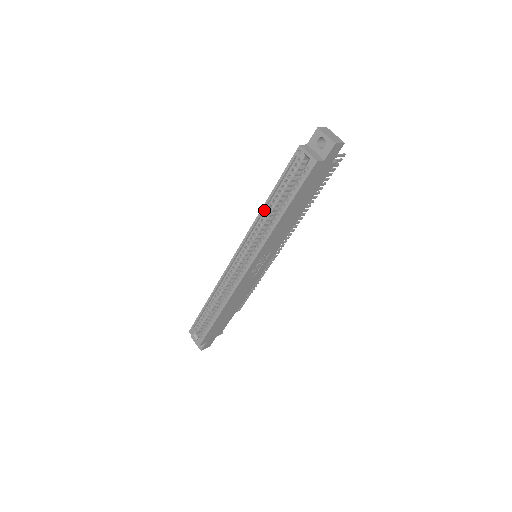
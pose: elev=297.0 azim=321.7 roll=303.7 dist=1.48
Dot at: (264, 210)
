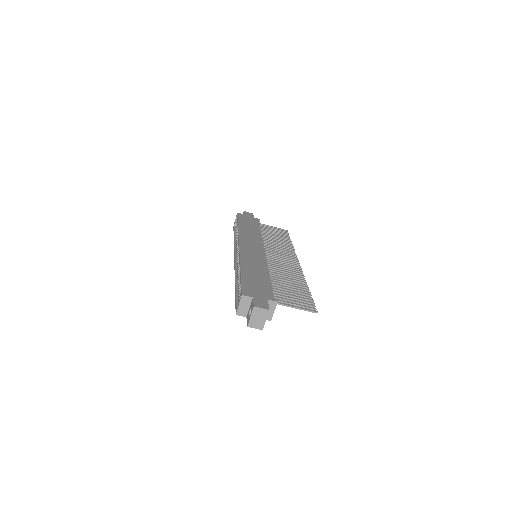
Dot at: (242, 266)
